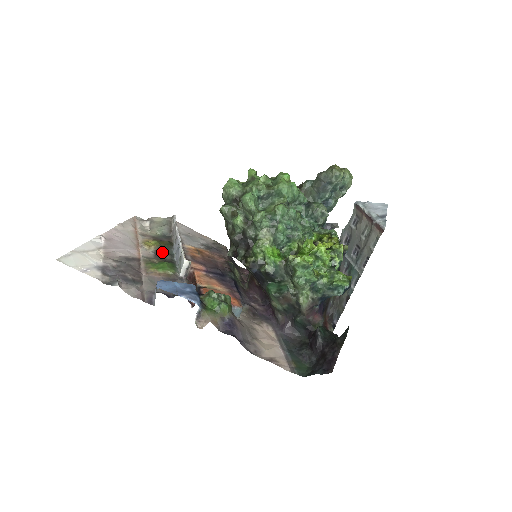
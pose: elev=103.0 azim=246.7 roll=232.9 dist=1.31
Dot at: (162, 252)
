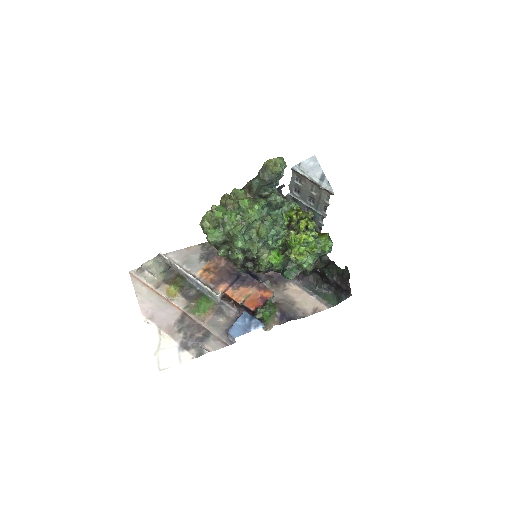
Dot at: (186, 291)
